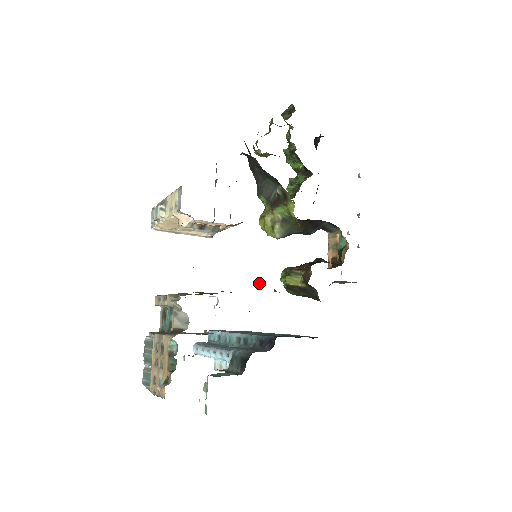
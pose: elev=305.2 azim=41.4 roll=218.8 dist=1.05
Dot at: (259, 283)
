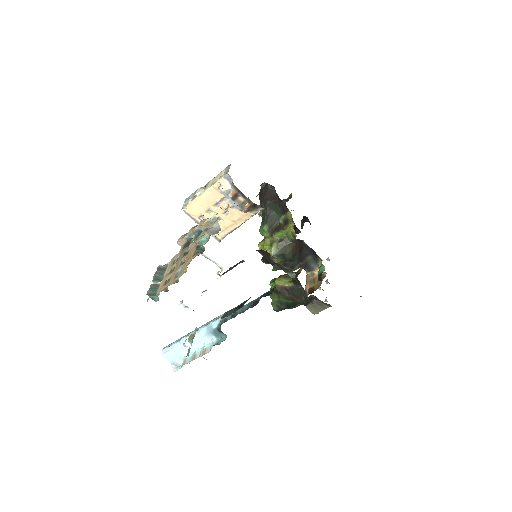
Dot at: occluded
